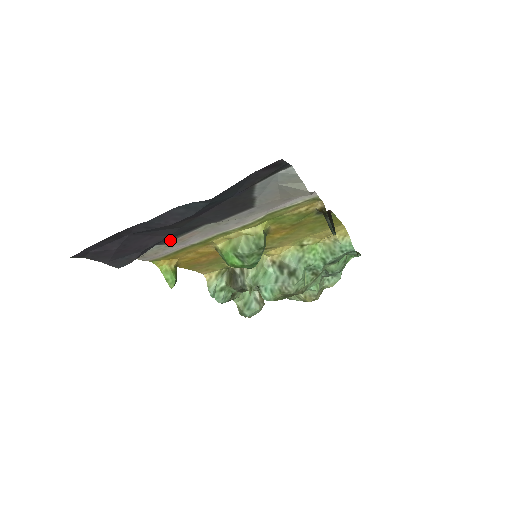
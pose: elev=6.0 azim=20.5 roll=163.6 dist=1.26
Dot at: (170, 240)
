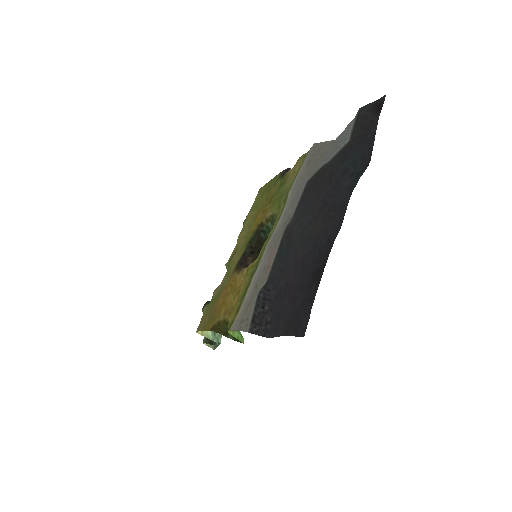
Dot at: (270, 272)
